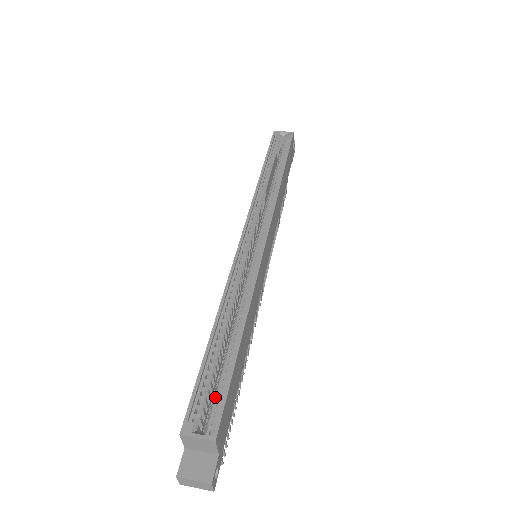
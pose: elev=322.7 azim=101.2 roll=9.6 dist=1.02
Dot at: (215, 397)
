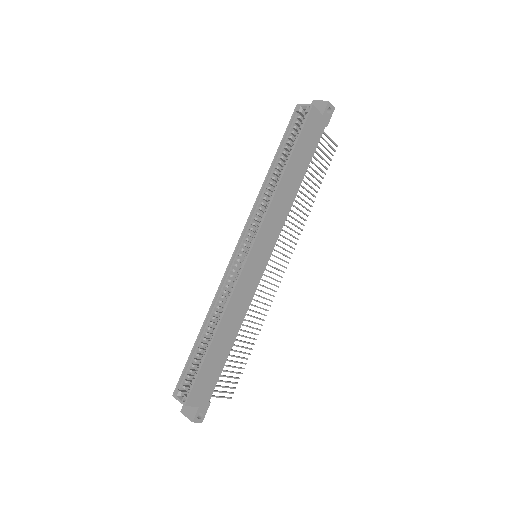
Dot at: (193, 377)
